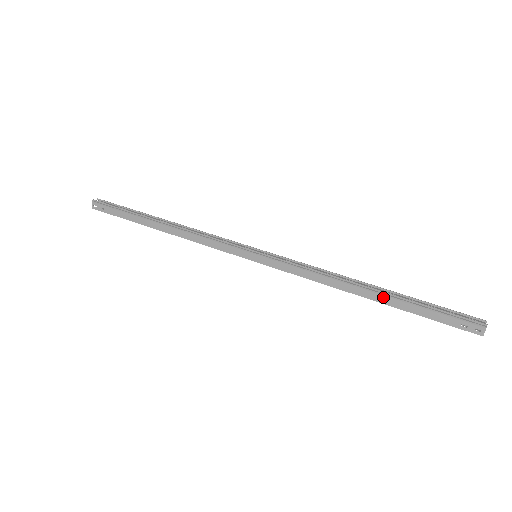
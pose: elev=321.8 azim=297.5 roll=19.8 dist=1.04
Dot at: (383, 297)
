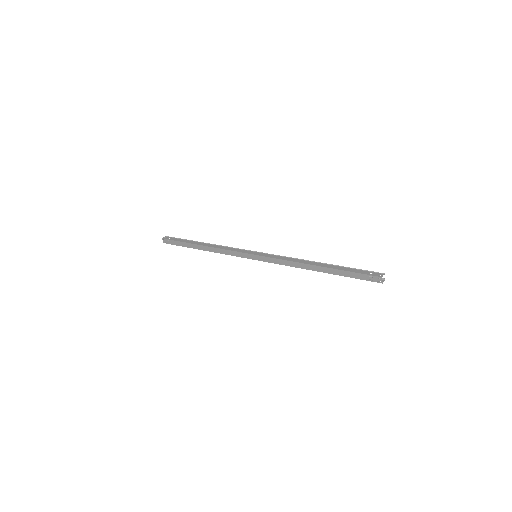
Dot at: (328, 265)
